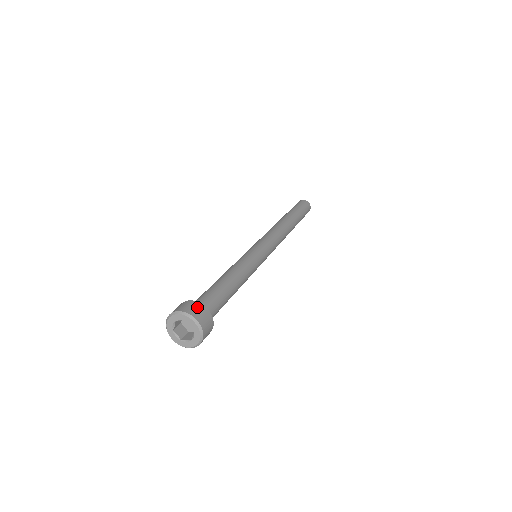
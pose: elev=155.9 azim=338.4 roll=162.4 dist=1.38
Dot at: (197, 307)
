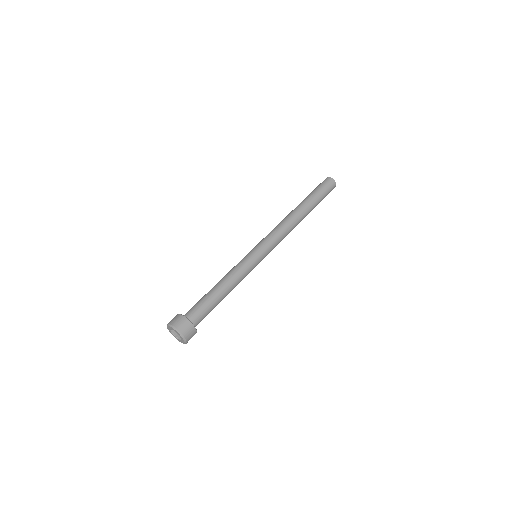
Dot at: (176, 317)
